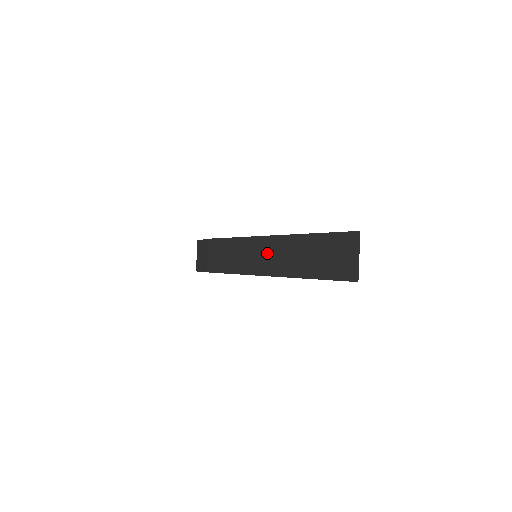
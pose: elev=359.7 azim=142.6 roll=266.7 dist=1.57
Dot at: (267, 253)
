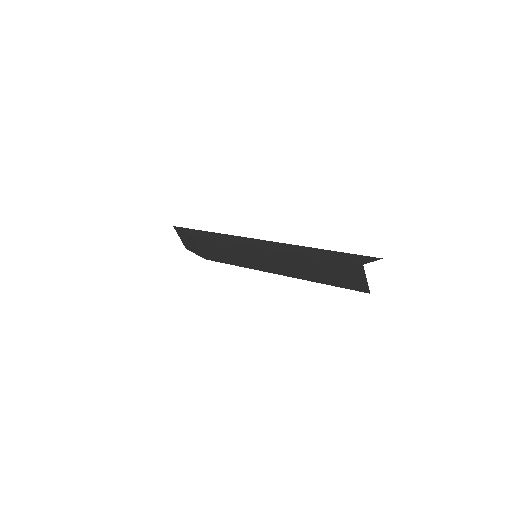
Dot at: (270, 260)
